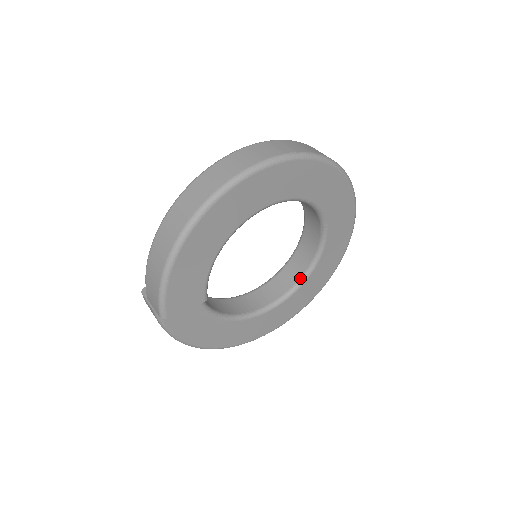
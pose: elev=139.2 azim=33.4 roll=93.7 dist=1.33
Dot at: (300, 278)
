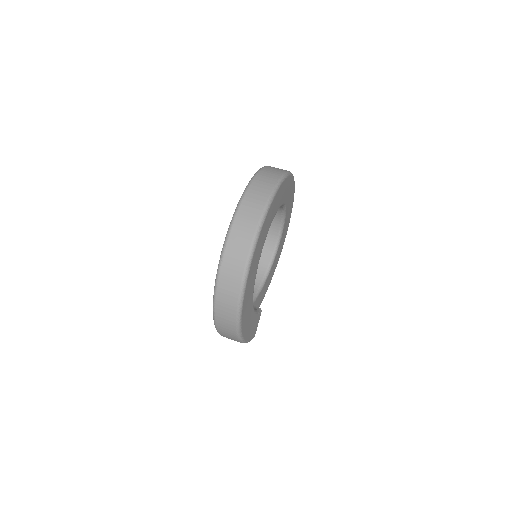
Dot at: (281, 218)
